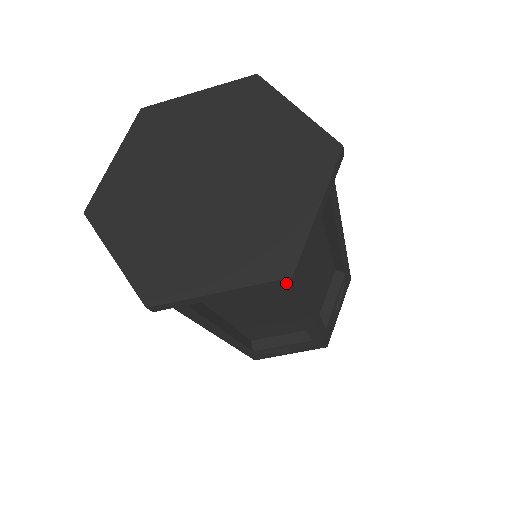
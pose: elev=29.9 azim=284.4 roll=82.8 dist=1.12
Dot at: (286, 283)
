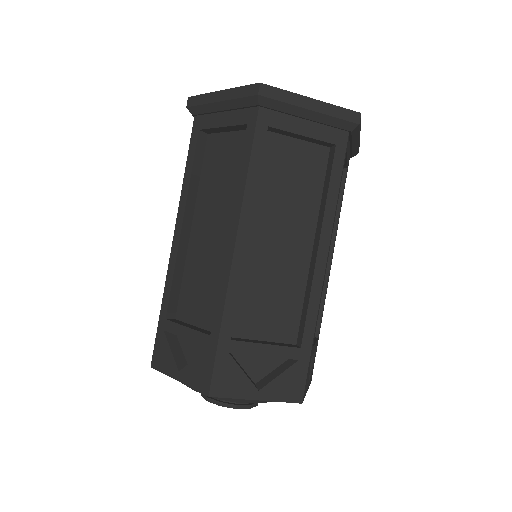
Dot at: (354, 121)
